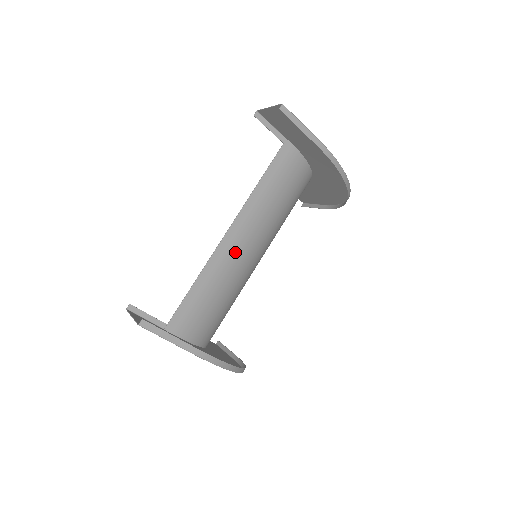
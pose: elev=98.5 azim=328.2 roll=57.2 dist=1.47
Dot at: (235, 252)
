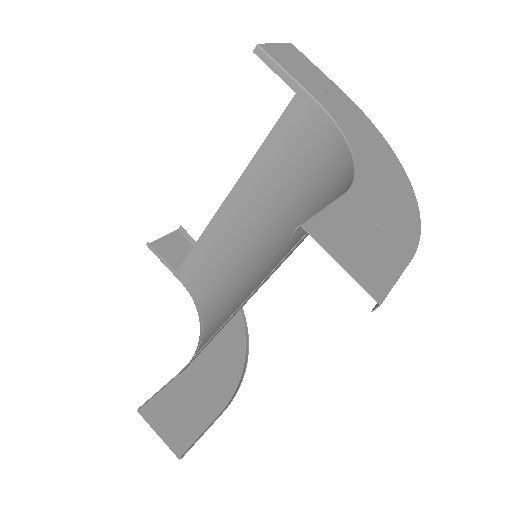
Dot at: occluded
